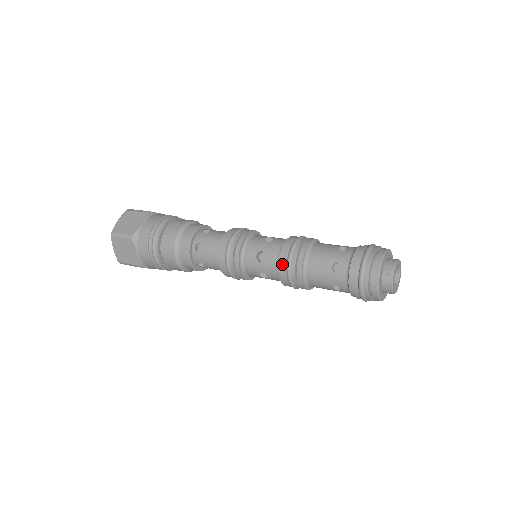
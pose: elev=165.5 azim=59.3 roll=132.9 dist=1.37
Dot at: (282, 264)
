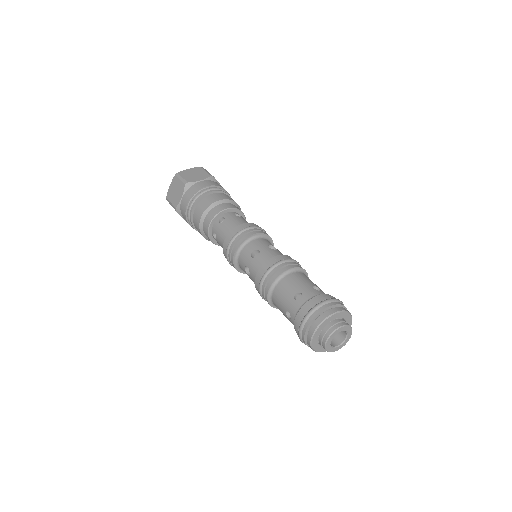
Dot at: (257, 288)
